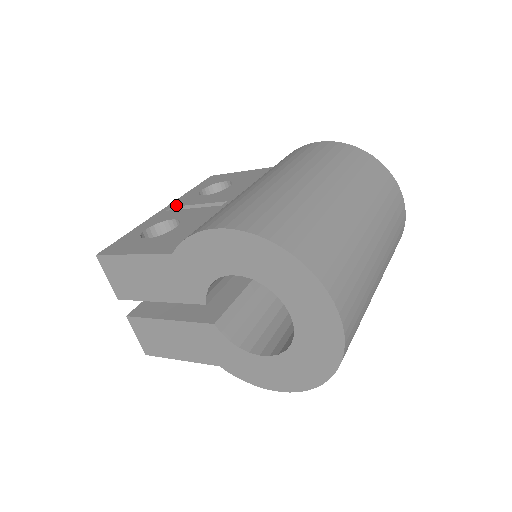
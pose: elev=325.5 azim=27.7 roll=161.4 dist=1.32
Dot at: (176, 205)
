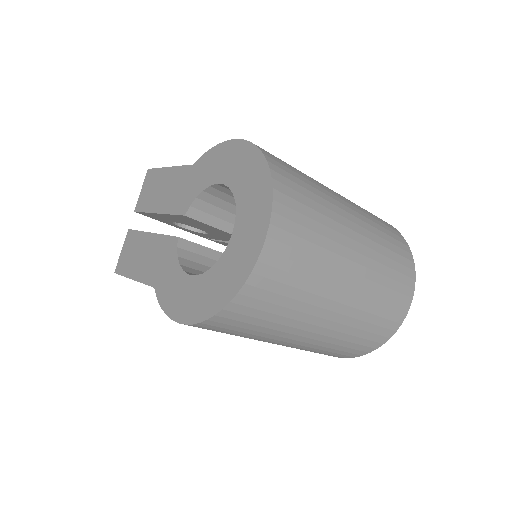
Dot at: occluded
